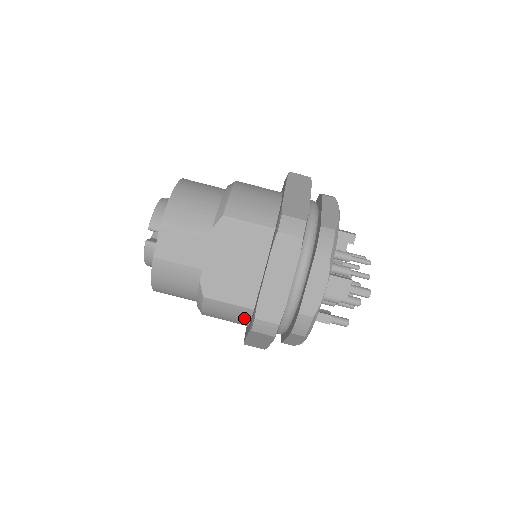
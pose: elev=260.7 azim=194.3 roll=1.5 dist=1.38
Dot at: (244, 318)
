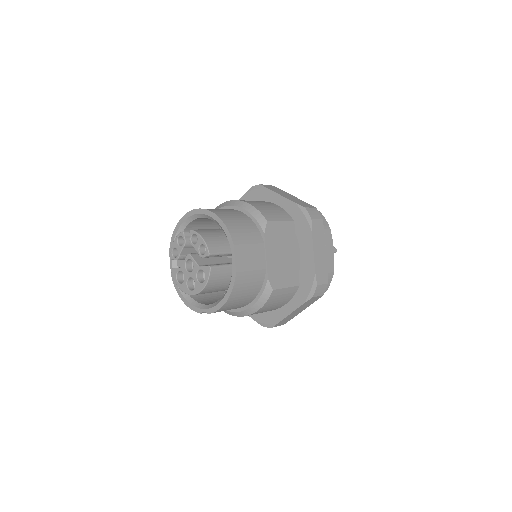
Dot at: (289, 297)
